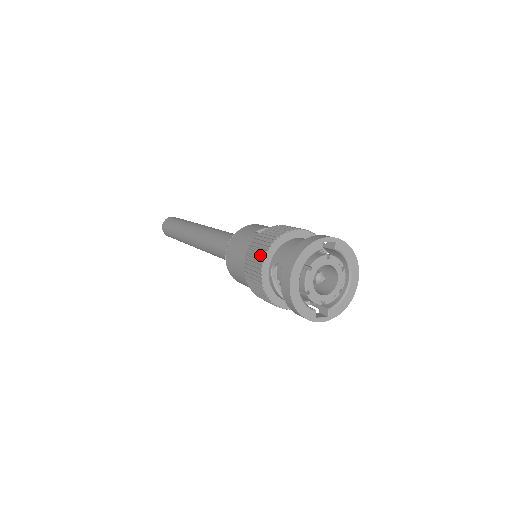
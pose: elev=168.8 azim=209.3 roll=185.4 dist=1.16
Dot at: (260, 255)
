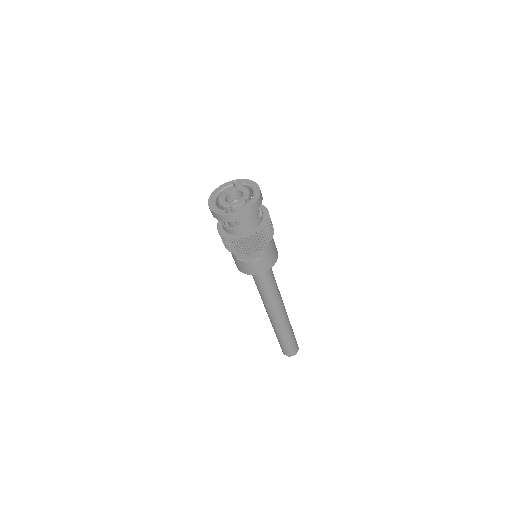
Dot at: occluded
